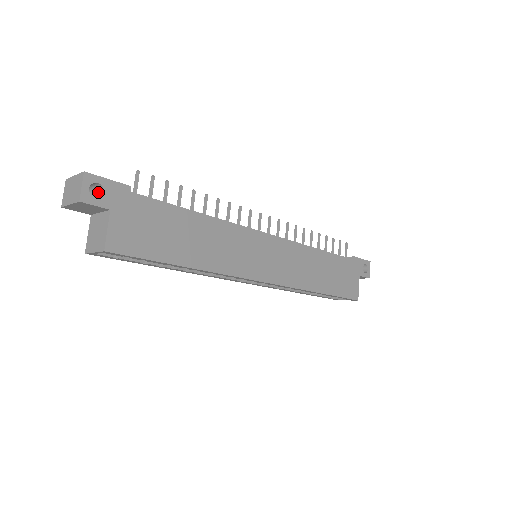
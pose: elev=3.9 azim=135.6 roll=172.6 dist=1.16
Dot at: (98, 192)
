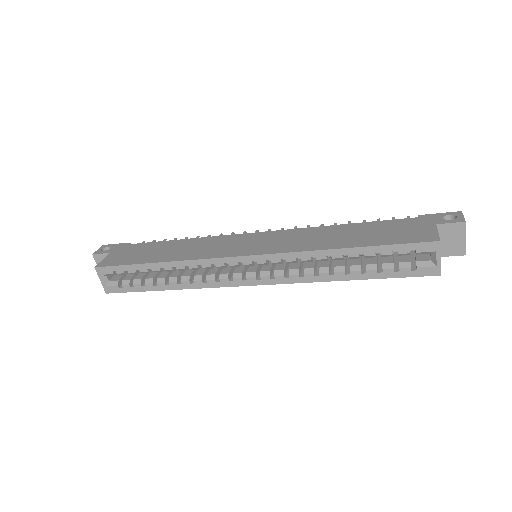
Dot at: occluded
